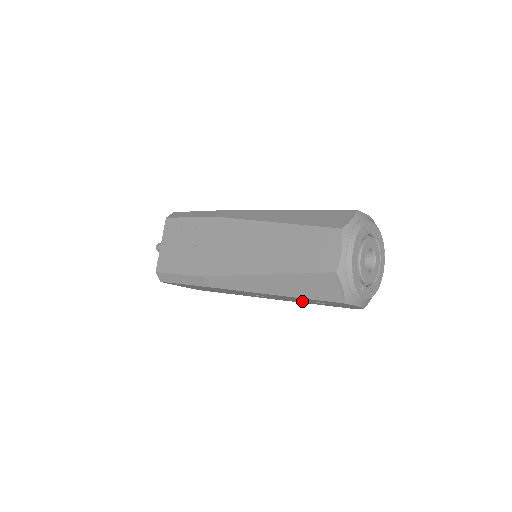
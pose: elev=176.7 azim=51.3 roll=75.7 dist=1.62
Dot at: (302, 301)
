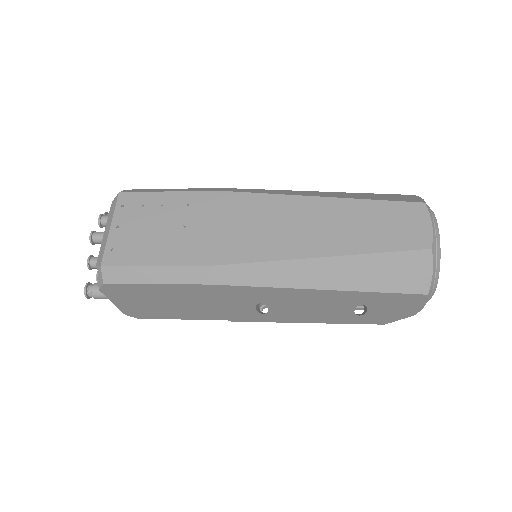
Dot at: (325, 313)
